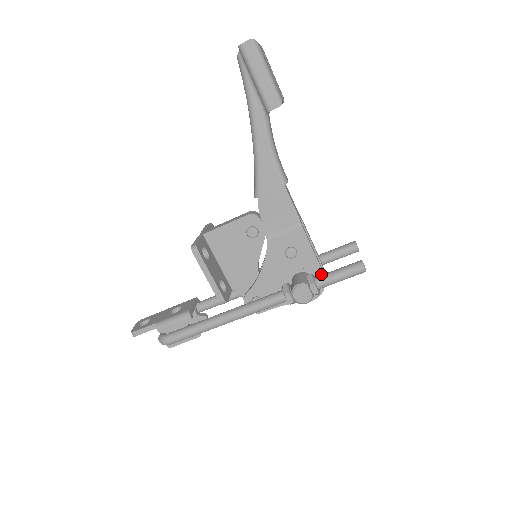
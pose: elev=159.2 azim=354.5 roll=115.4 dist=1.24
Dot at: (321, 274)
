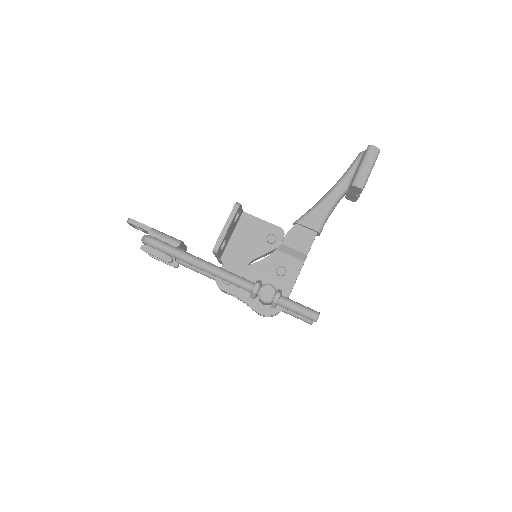
Dot at: occluded
